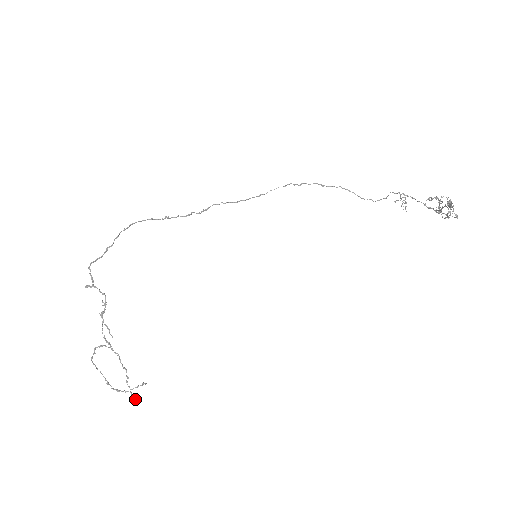
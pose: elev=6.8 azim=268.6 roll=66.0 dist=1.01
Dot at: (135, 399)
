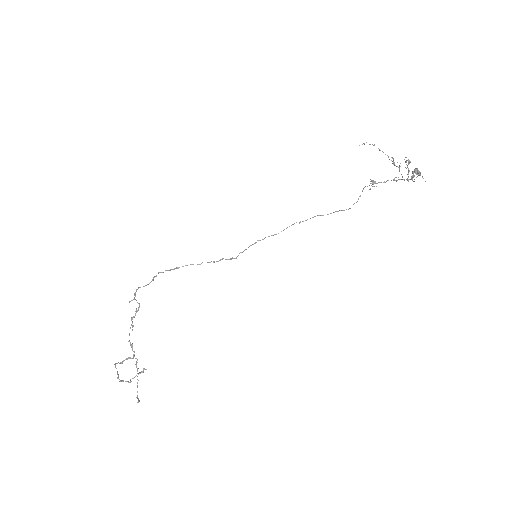
Dot at: (138, 401)
